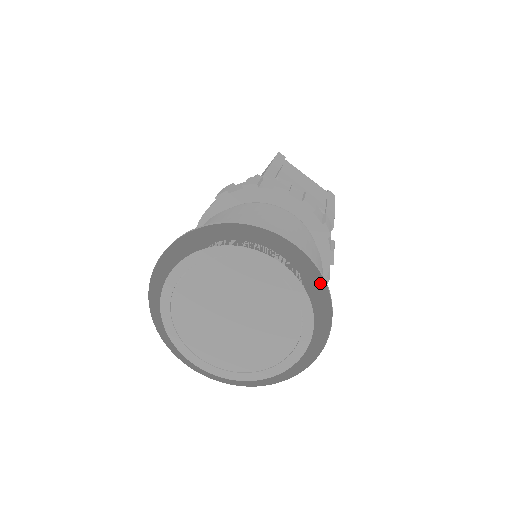
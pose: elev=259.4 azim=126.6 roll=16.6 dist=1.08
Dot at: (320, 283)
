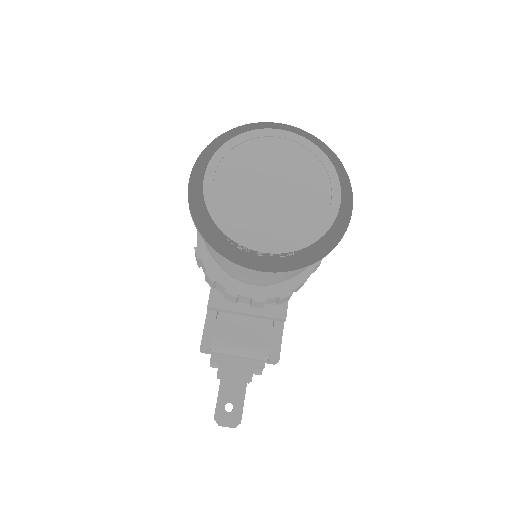
Dot at: occluded
